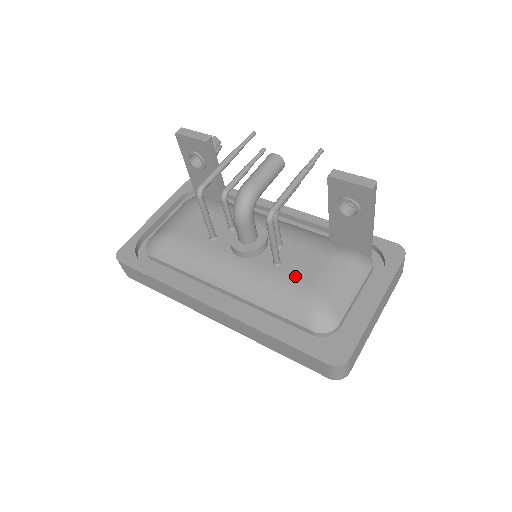
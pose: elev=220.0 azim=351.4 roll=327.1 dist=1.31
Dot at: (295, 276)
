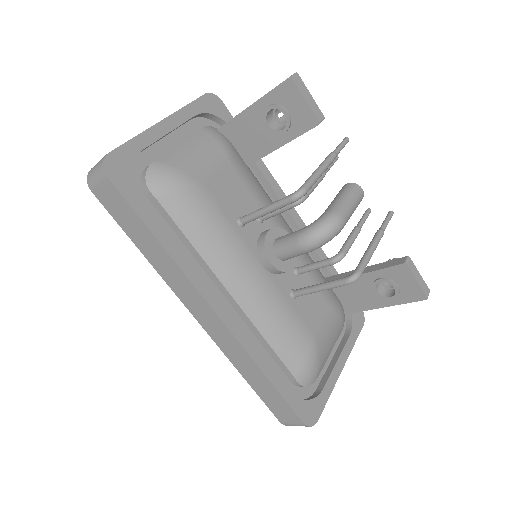
Dot at: (305, 319)
